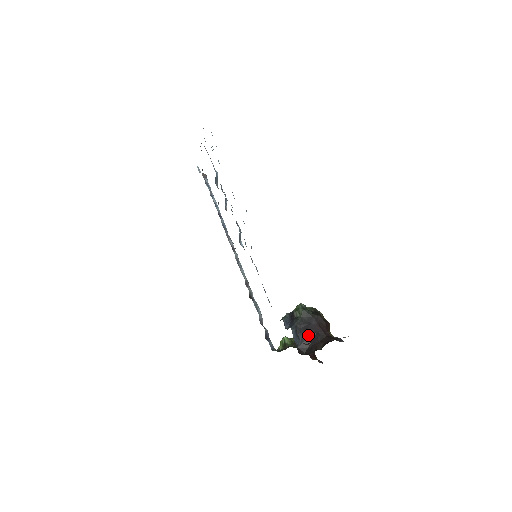
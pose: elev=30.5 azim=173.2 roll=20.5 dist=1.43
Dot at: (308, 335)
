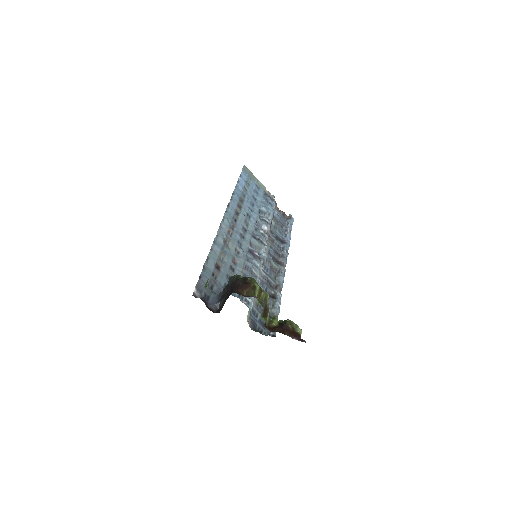
Dot at: (226, 297)
